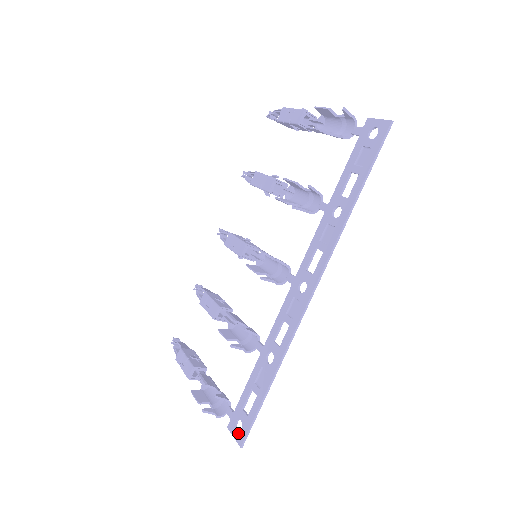
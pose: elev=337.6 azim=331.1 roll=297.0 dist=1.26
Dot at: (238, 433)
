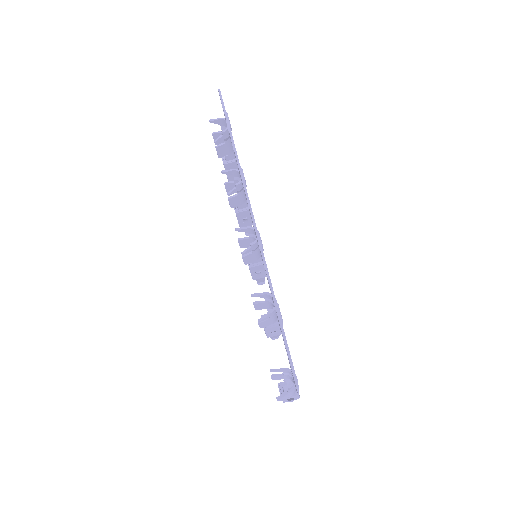
Dot at: occluded
